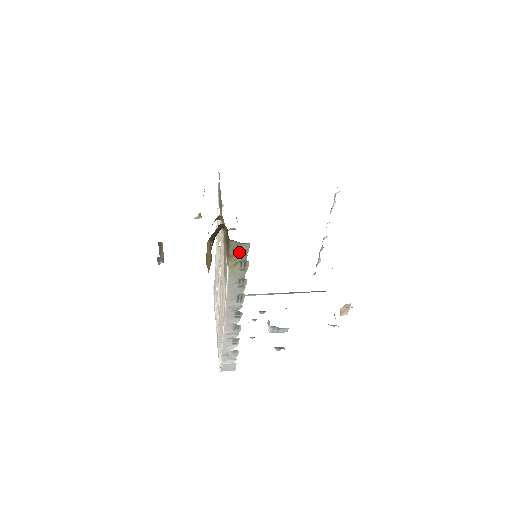
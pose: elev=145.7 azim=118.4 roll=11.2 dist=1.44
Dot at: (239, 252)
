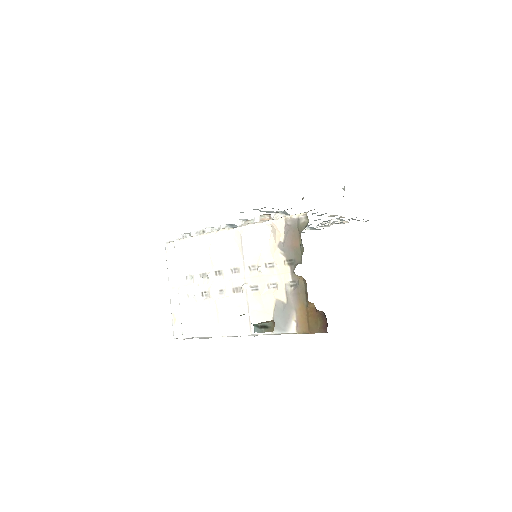
Dot at: occluded
